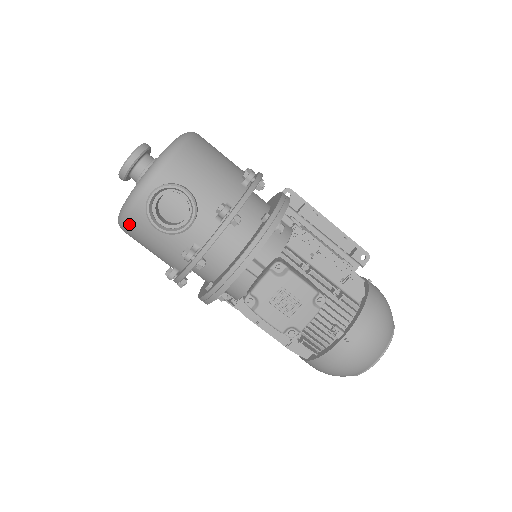
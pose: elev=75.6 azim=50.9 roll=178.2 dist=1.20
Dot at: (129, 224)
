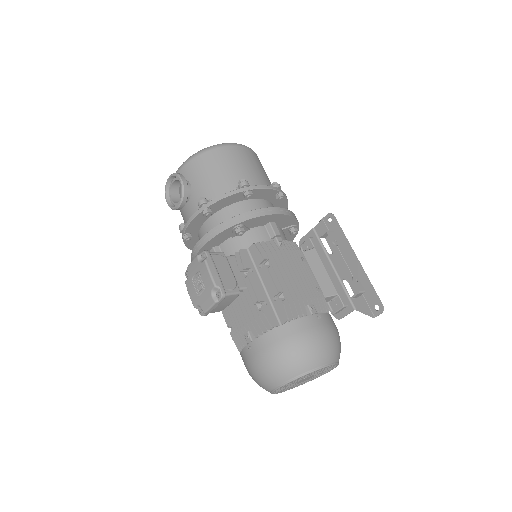
Dot at: occluded
